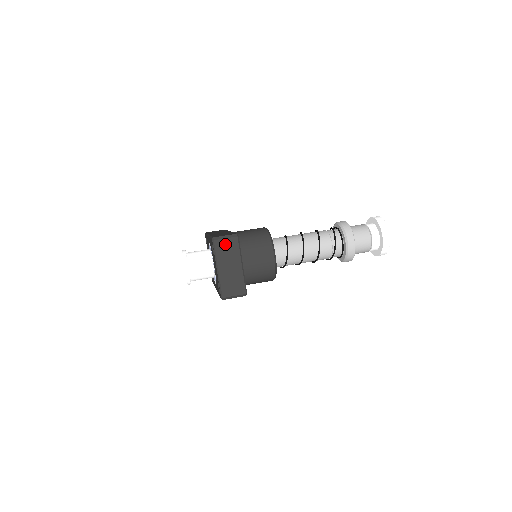
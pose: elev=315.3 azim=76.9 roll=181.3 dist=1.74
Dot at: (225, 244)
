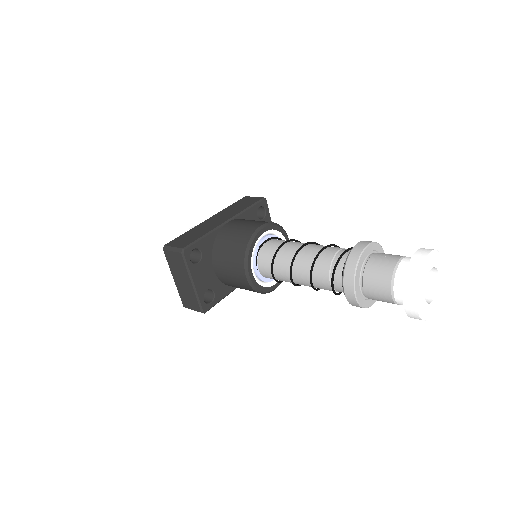
Dot at: (173, 257)
